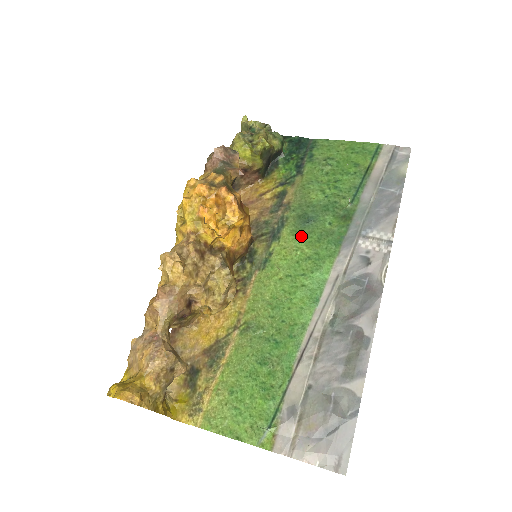
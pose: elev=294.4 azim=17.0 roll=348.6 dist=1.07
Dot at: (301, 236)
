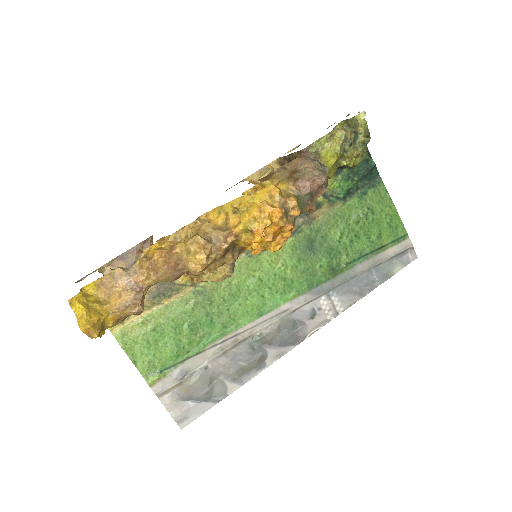
Dot at: (296, 257)
